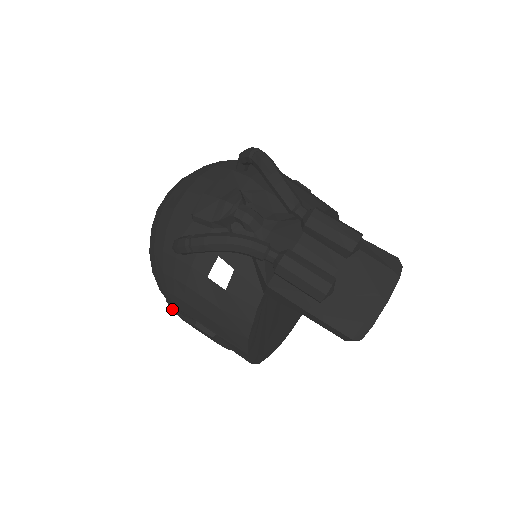
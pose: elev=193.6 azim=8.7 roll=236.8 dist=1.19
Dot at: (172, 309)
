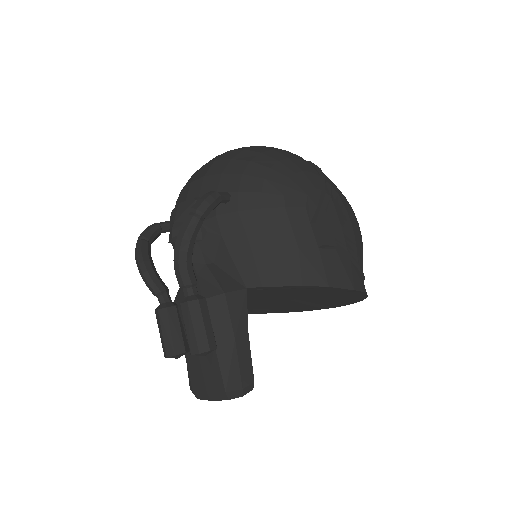
Dot at: occluded
